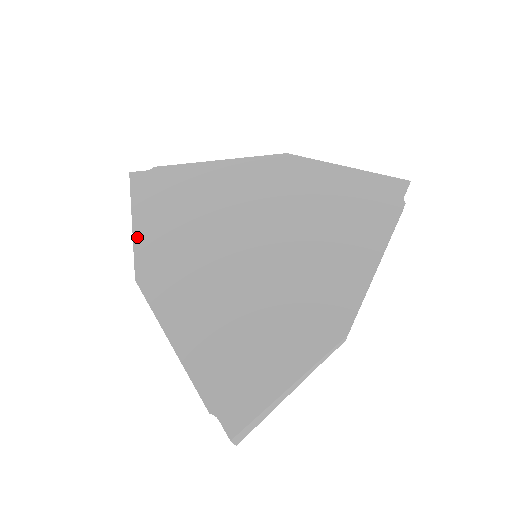
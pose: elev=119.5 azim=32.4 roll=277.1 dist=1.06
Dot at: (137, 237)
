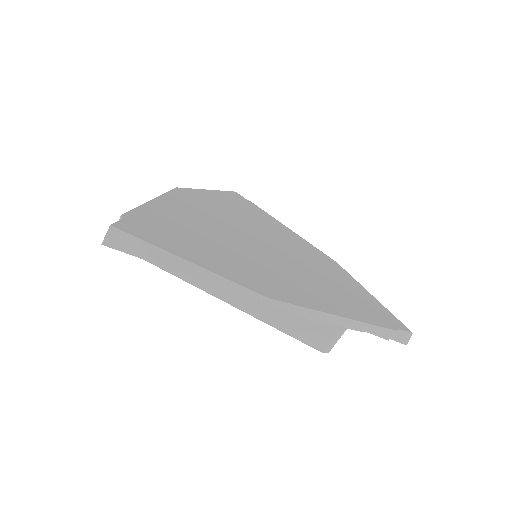
Dot at: (204, 191)
